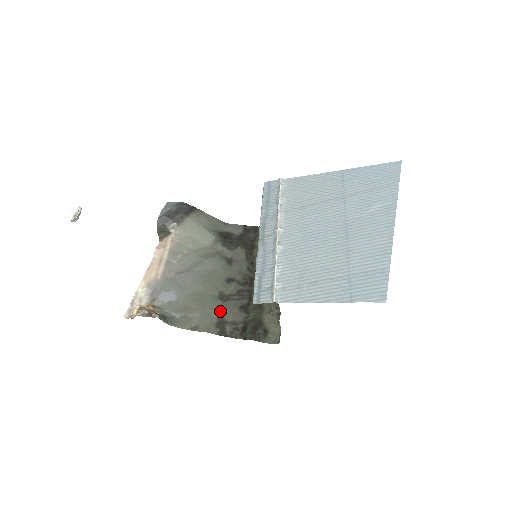
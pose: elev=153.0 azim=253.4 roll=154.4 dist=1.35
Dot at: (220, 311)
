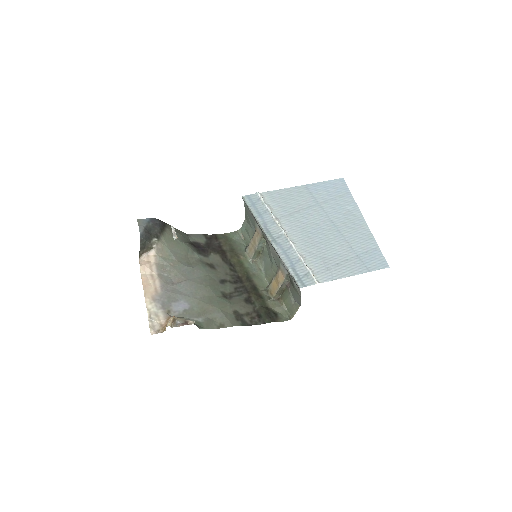
Dot at: (232, 307)
